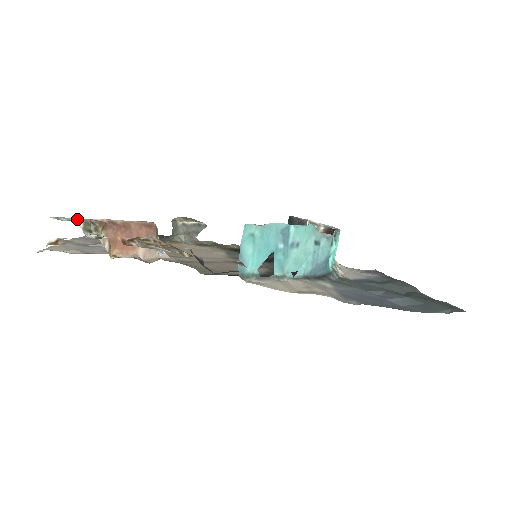
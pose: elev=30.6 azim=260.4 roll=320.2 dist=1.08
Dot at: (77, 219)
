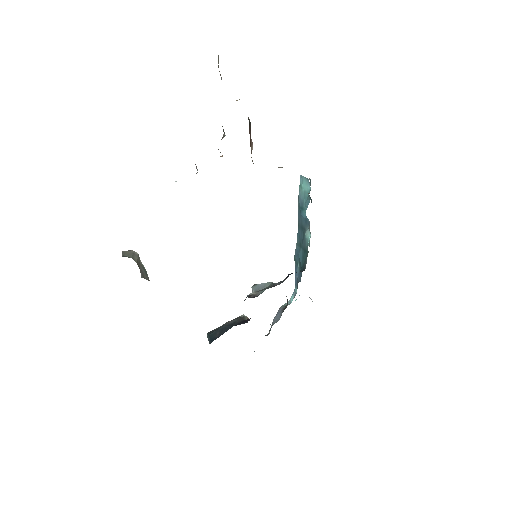
Dot at: occluded
